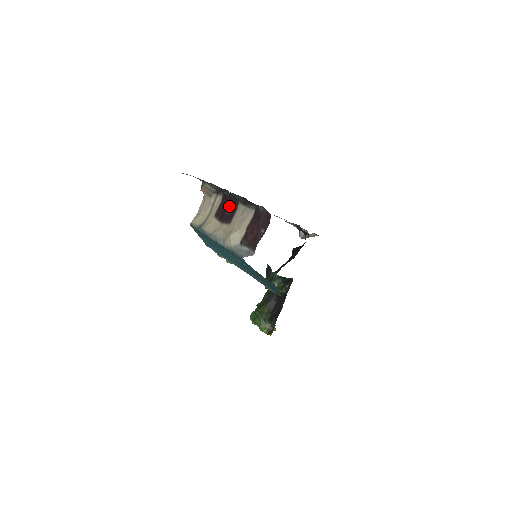
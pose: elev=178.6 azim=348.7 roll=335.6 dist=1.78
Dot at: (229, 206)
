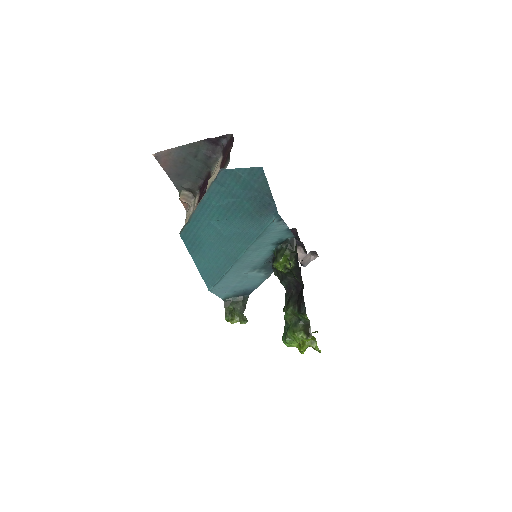
Dot at: (205, 186)
